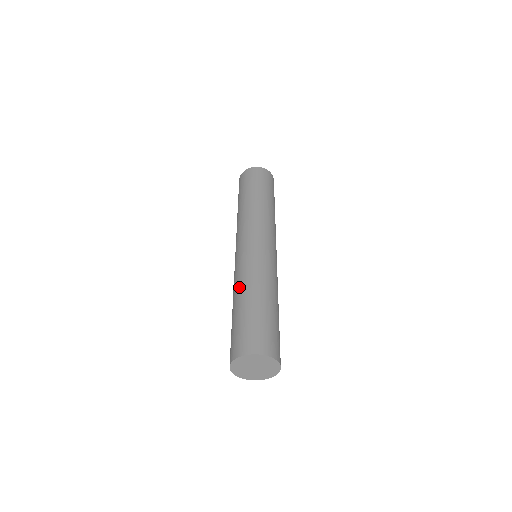
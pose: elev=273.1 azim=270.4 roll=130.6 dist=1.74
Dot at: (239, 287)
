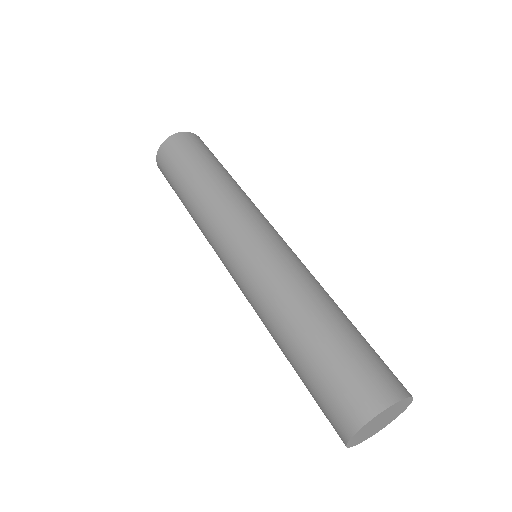
Dot at: (270, 331)
